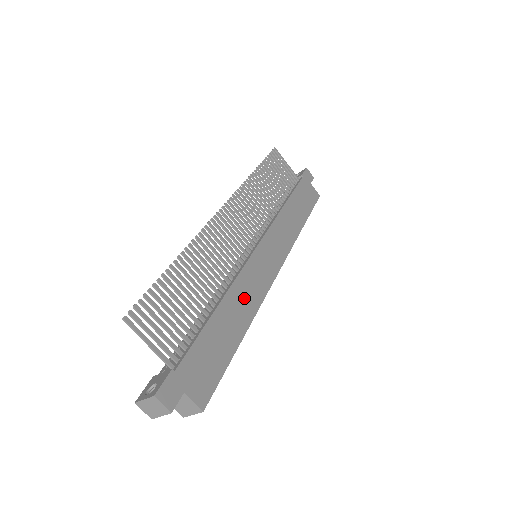
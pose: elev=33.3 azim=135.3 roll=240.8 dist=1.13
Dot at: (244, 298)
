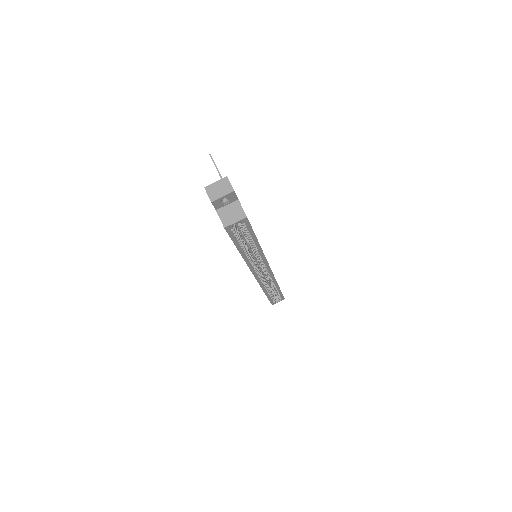
Dot at: occluded
